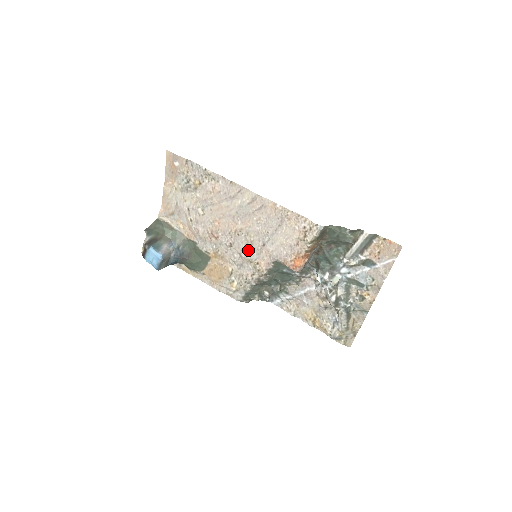
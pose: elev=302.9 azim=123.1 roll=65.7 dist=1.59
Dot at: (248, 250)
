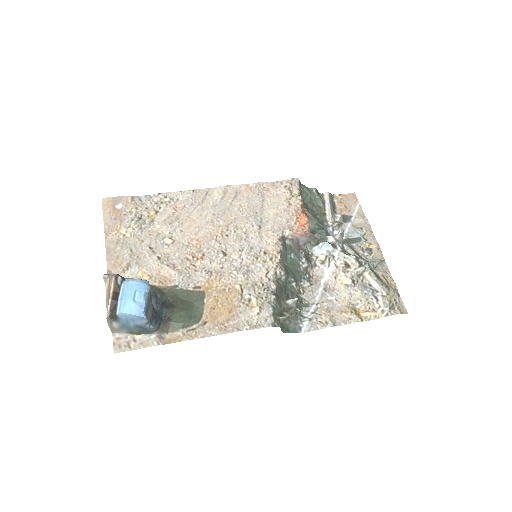
Dot at: (246, 245)
